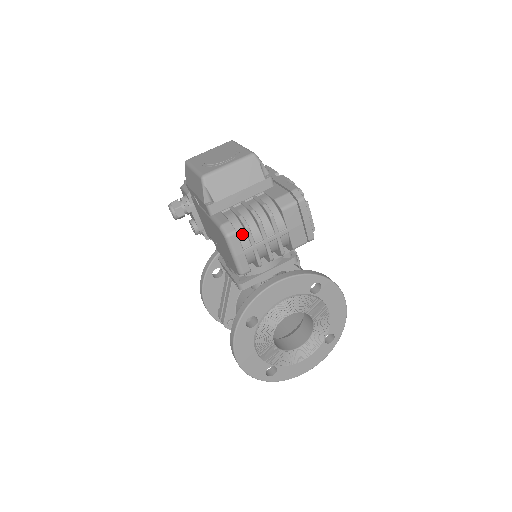
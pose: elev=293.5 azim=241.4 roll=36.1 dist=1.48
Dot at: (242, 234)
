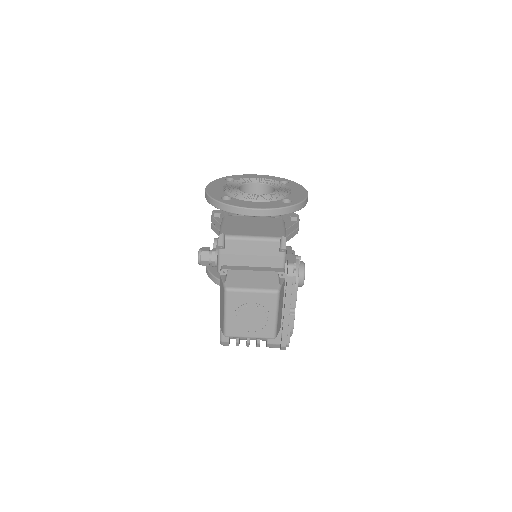
Dot at: occluded
